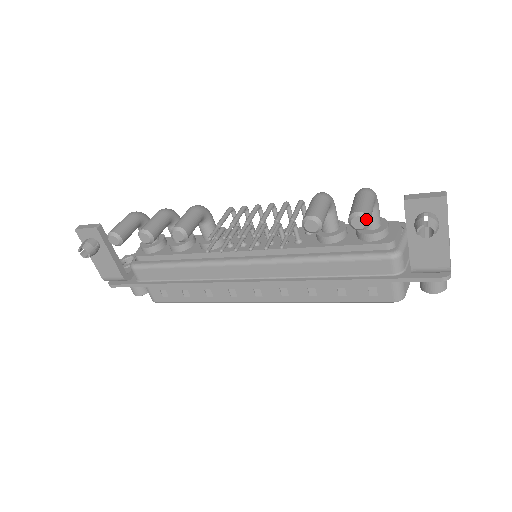
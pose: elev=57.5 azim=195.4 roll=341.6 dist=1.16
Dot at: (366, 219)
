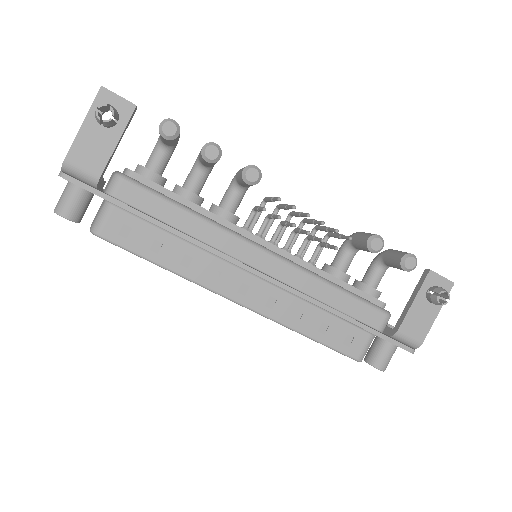
Dot at: (416, 263)
